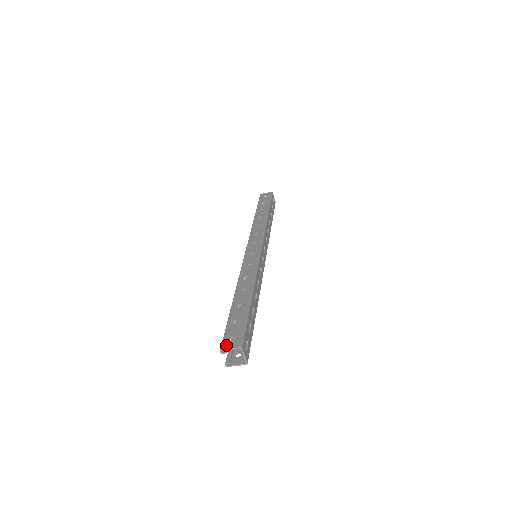
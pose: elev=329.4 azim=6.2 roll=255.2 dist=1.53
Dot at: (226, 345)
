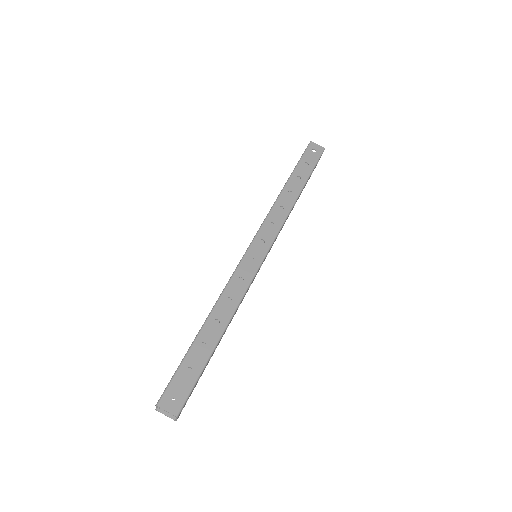
Dot at: (165, 403)
